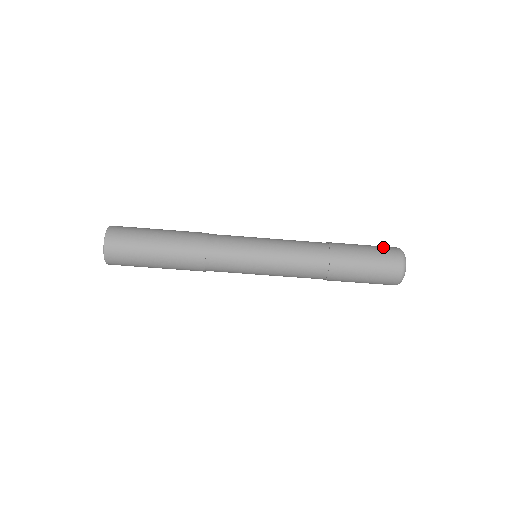
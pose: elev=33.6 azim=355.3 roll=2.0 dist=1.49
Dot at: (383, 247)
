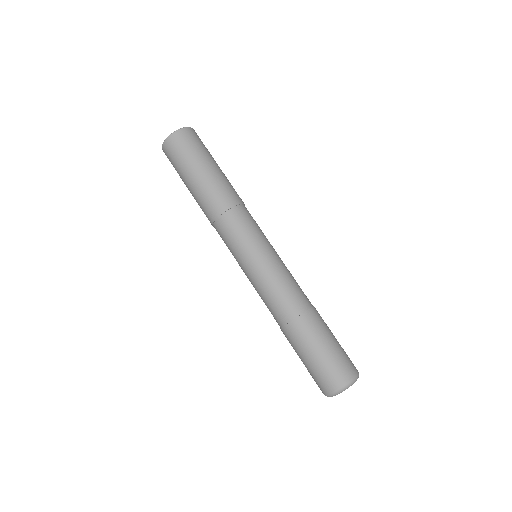
Dot at: (347, 357)
